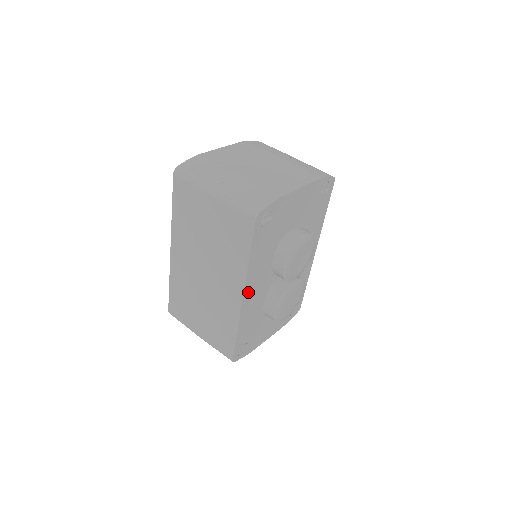
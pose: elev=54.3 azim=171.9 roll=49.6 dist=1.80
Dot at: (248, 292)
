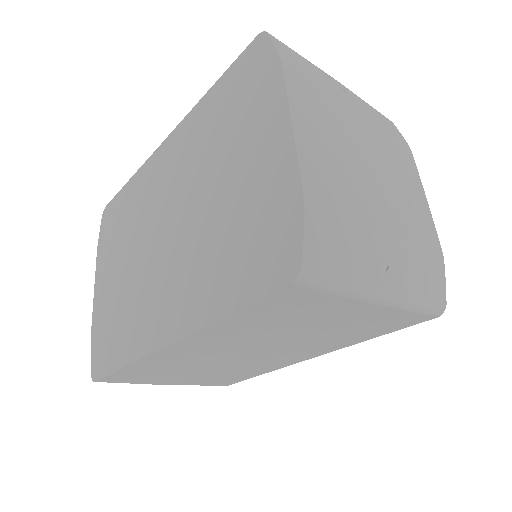
Dot at: occluded
